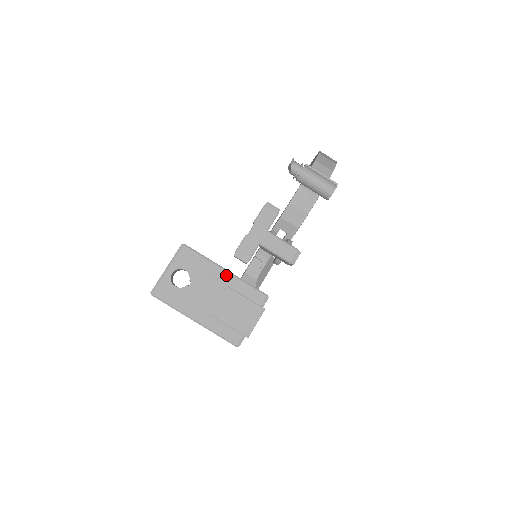
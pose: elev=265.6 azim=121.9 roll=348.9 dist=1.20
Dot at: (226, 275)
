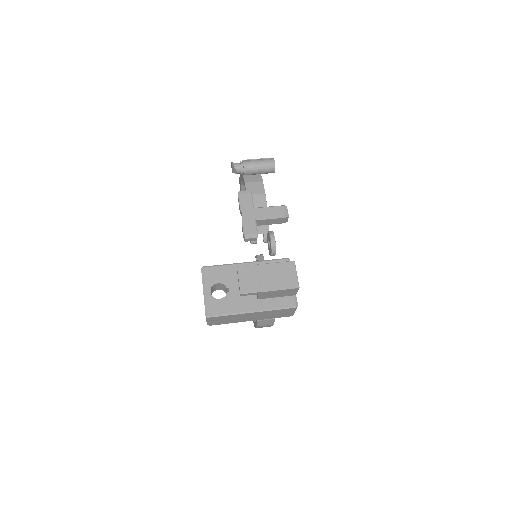
Dot at: occluded
